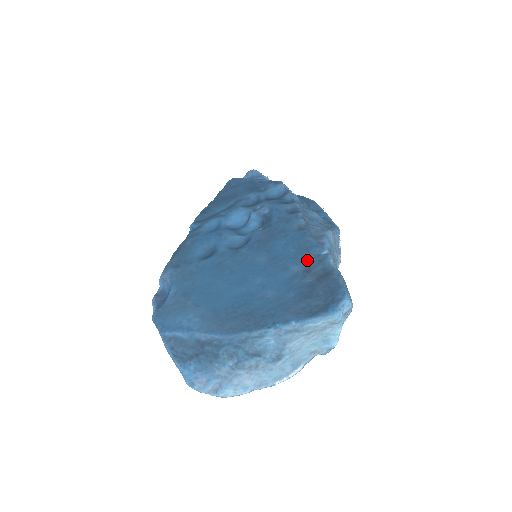
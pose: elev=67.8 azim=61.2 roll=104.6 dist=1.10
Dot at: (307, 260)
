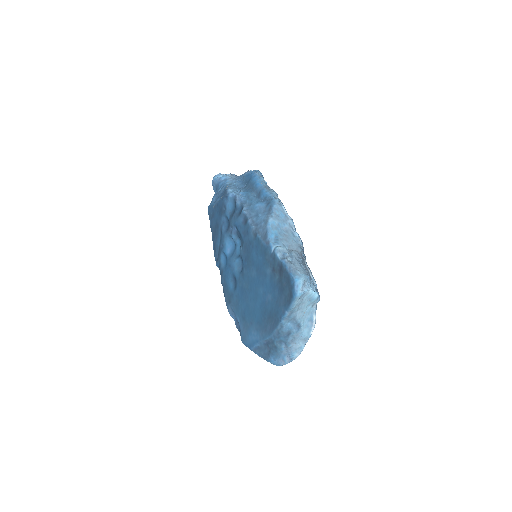
Dot at: (269, 262)
